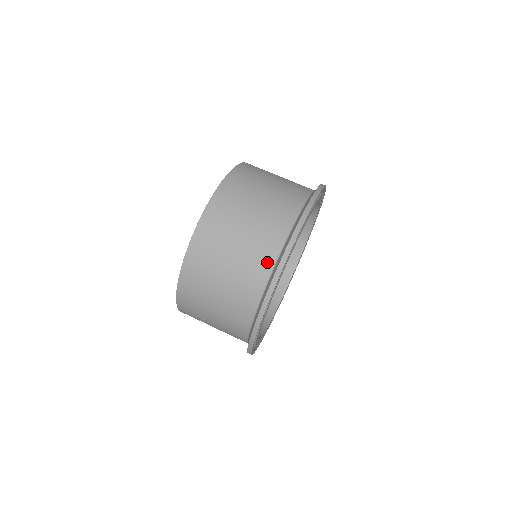
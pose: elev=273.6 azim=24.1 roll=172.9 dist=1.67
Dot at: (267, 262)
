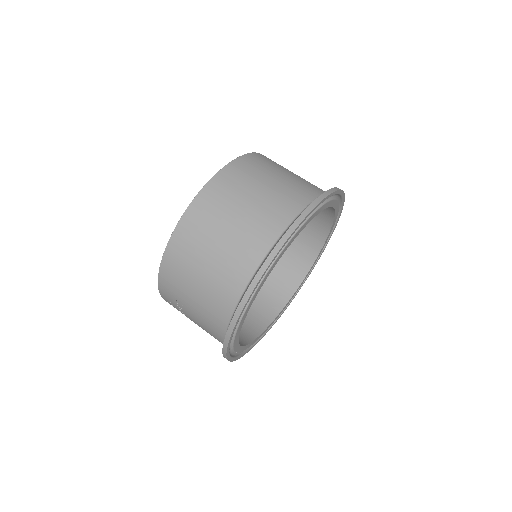
Dot at: (261, 247)
